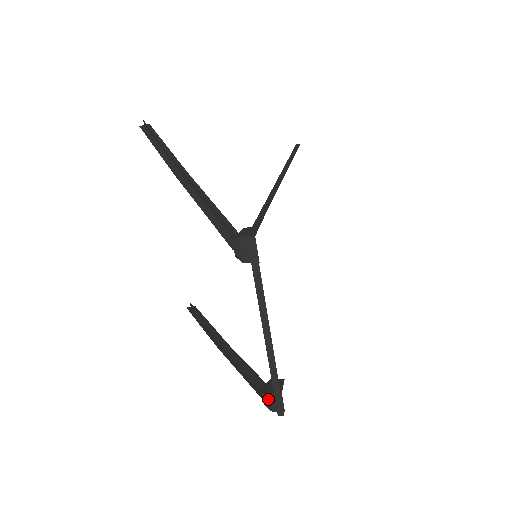
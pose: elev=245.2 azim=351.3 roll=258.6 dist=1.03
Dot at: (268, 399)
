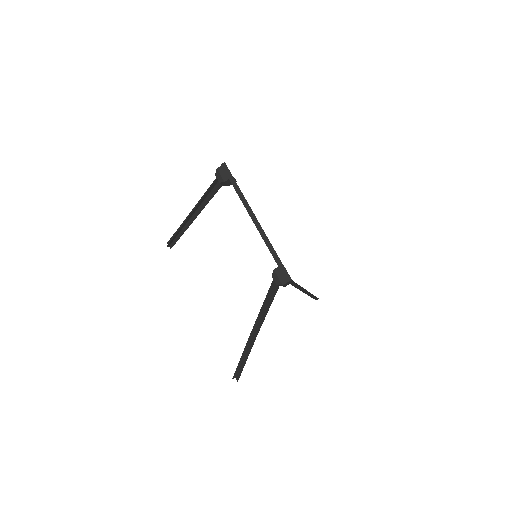
Dot at: (276, 275)
